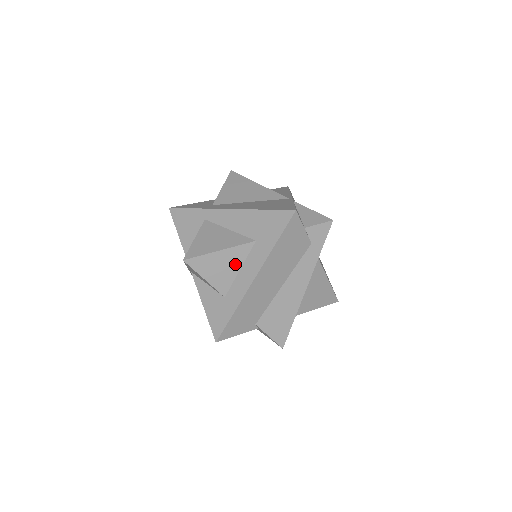
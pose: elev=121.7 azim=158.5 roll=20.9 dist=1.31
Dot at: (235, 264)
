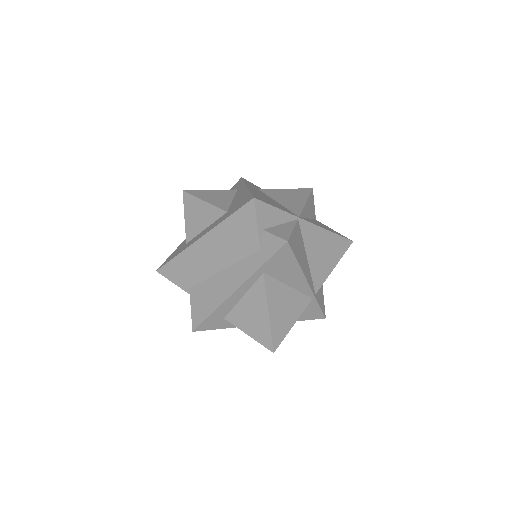
Dot at: (206, 221)
